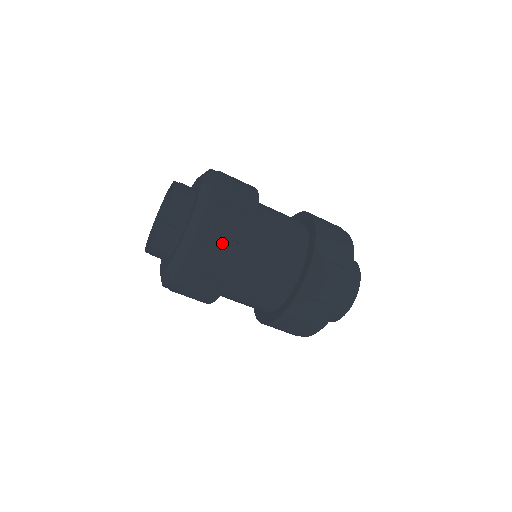
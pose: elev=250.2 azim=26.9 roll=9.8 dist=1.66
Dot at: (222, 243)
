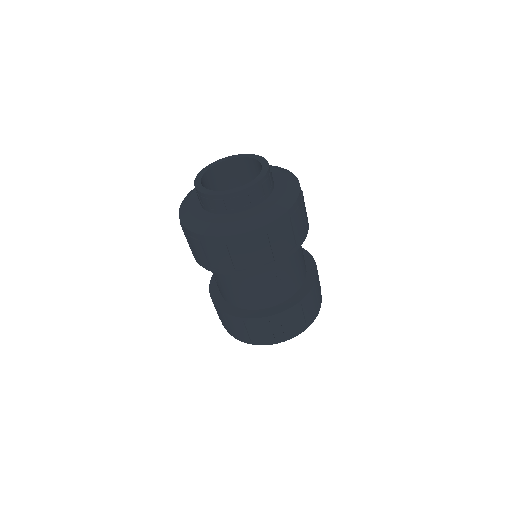
Dot at: (289, 235)
